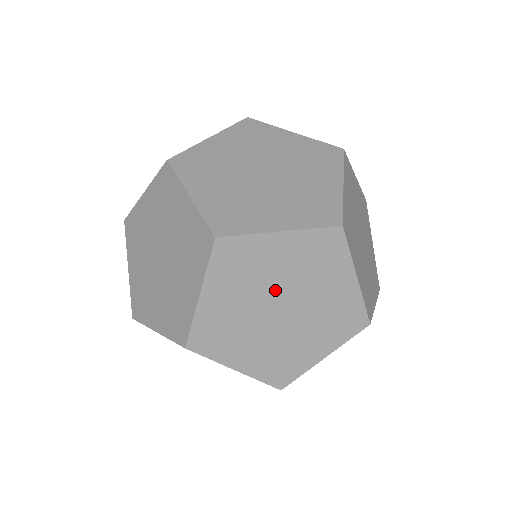
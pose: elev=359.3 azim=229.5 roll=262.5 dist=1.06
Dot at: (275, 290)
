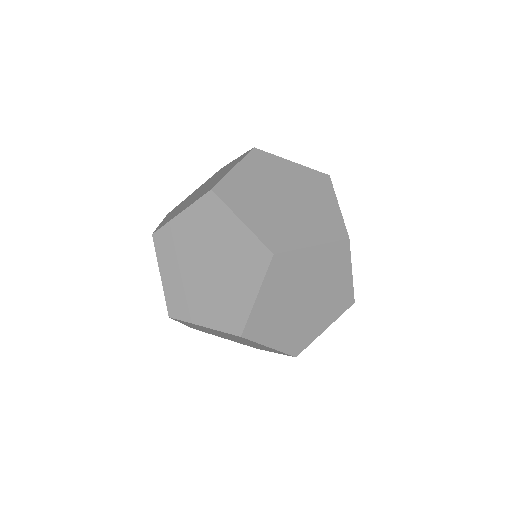
Dot at: (304, 287)
